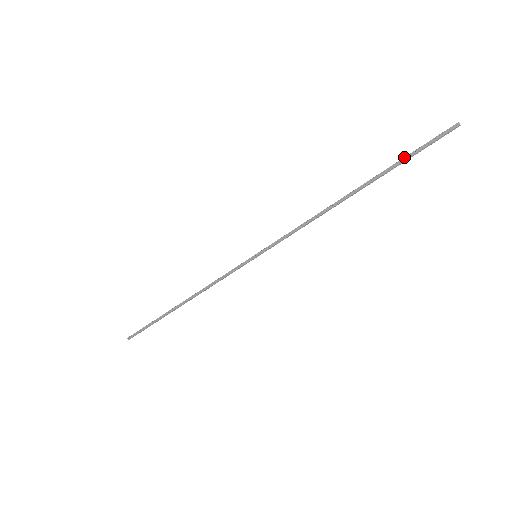
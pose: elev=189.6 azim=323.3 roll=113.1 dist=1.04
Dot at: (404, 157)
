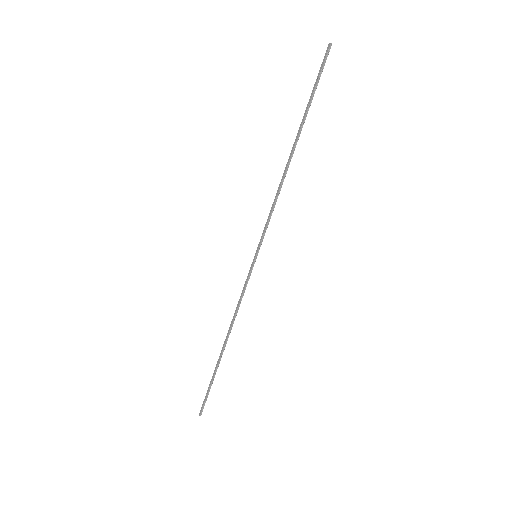
Dot at: occluded
